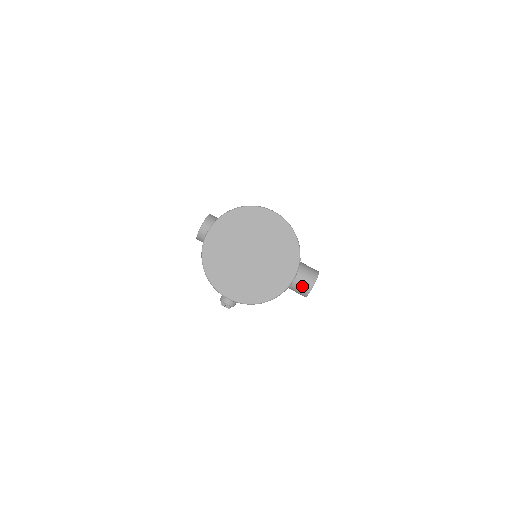
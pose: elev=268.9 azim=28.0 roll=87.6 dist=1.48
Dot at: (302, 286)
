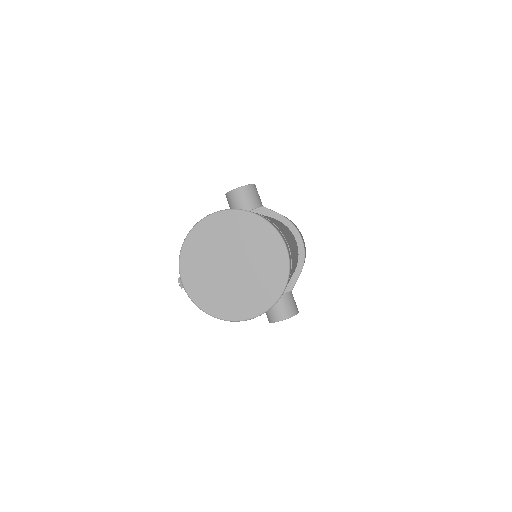
Dot at: (273, 312)
